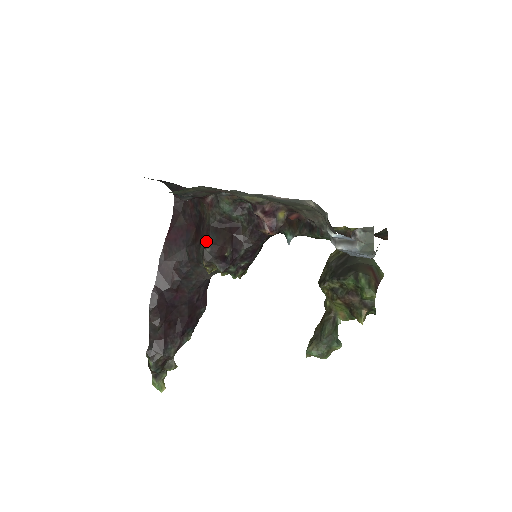
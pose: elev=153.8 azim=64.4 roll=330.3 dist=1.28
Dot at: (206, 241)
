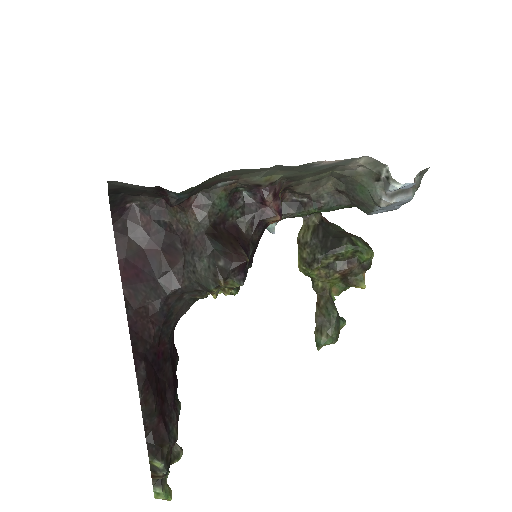
Dot at: (210, 254)
